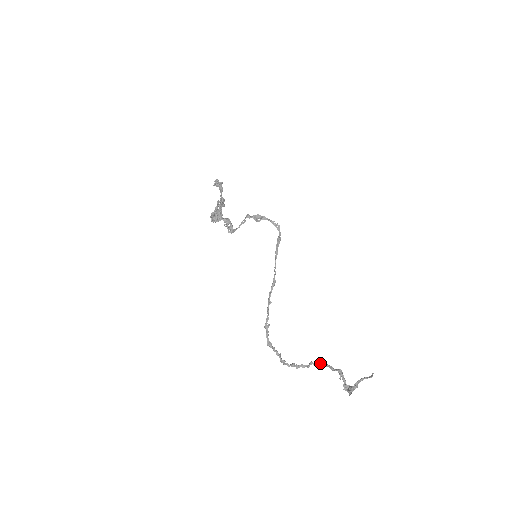
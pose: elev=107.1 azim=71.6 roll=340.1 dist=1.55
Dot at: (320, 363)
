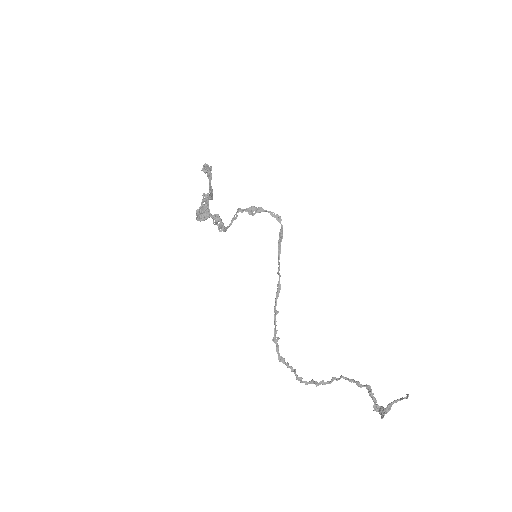
Dot at: (344, 378)
